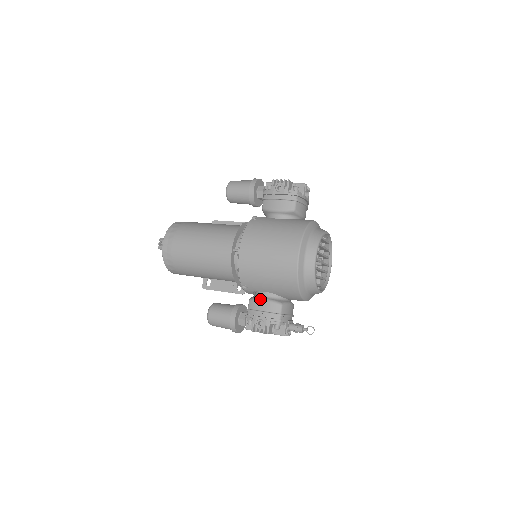
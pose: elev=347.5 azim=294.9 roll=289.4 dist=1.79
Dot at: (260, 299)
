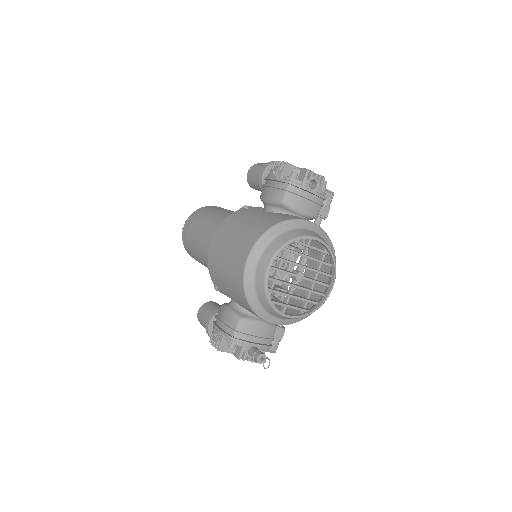
Dot at: (225, 306)
